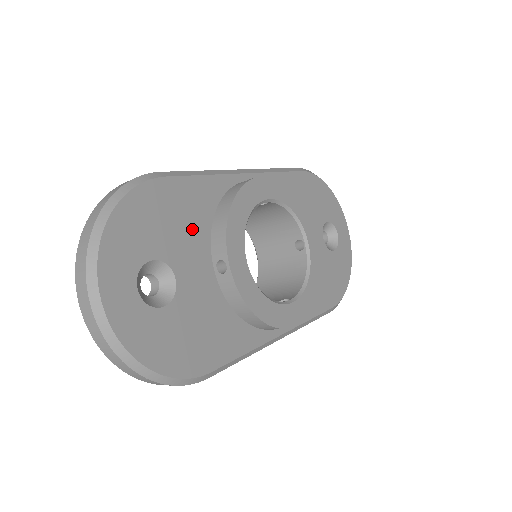
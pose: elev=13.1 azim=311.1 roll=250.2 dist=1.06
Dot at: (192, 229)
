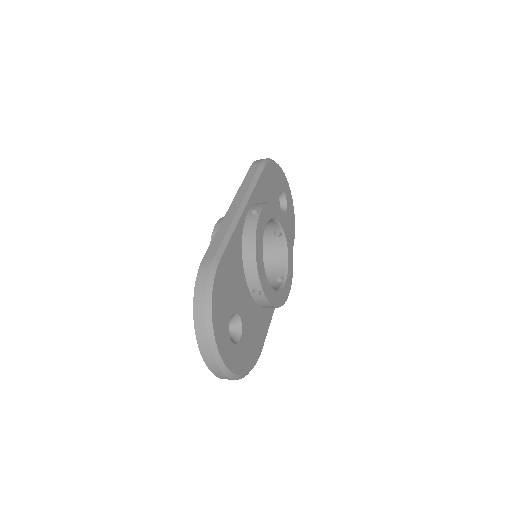
Dot at: (237, 279)
